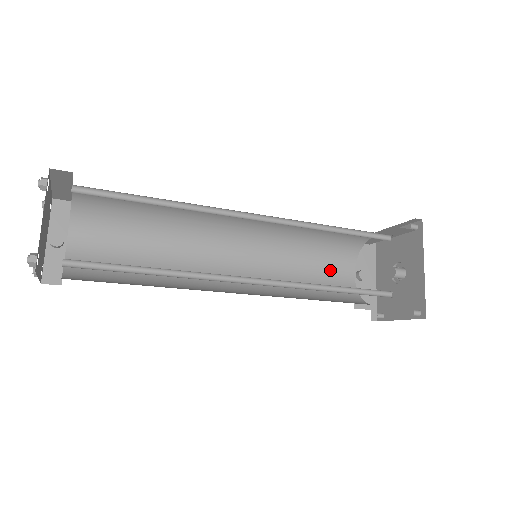
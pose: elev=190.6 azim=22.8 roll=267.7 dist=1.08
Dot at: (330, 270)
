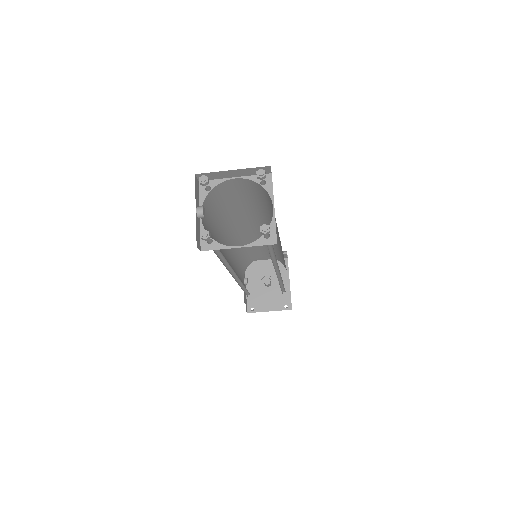
Dot at: (241, 274)
